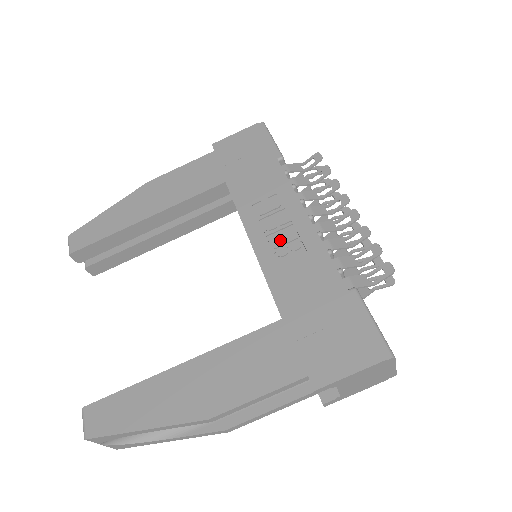
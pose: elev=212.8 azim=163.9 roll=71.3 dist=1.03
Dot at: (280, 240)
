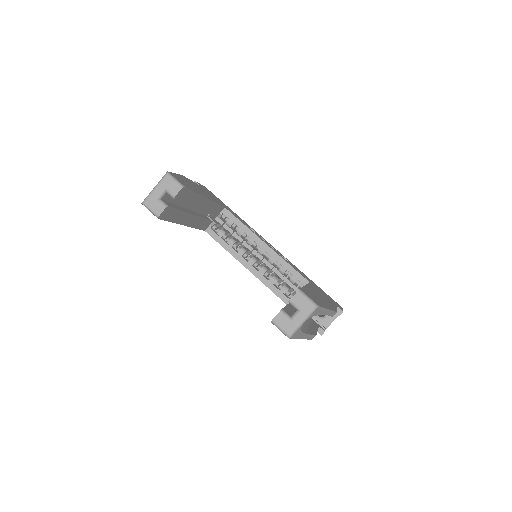
Dot at: (275, 250)
